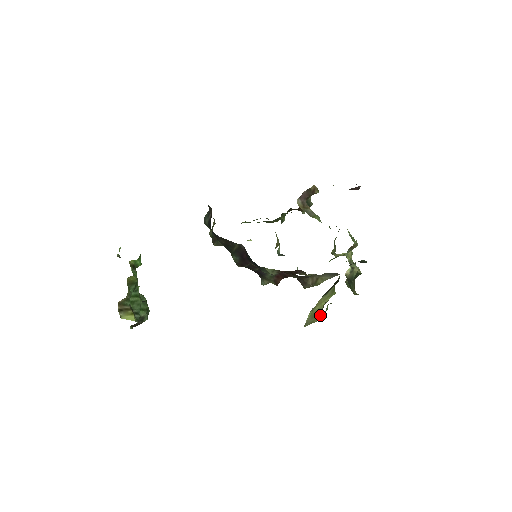
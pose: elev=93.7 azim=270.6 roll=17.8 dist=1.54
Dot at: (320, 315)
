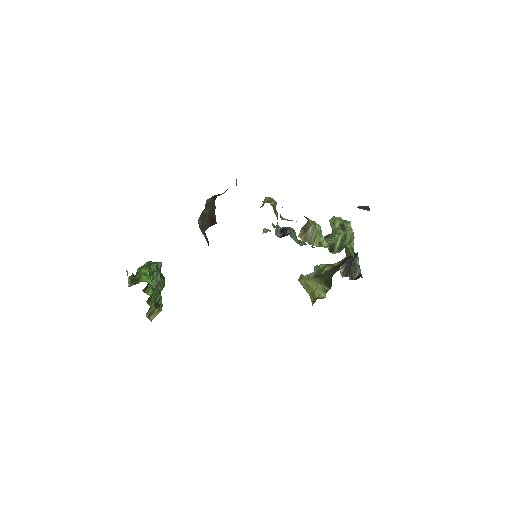
Dot at: (312, 297)
